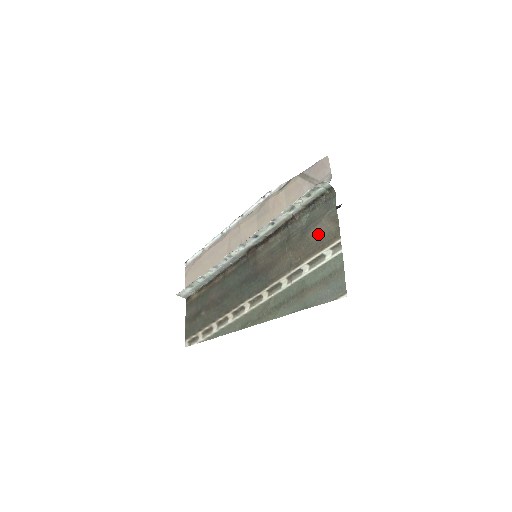
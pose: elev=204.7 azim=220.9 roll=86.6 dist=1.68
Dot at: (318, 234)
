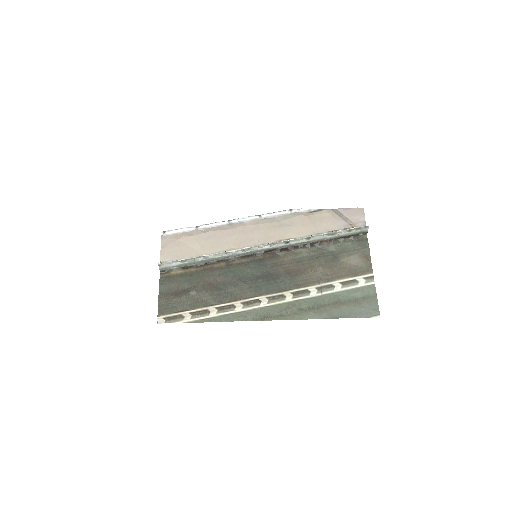
Dot at: (352, 263)
